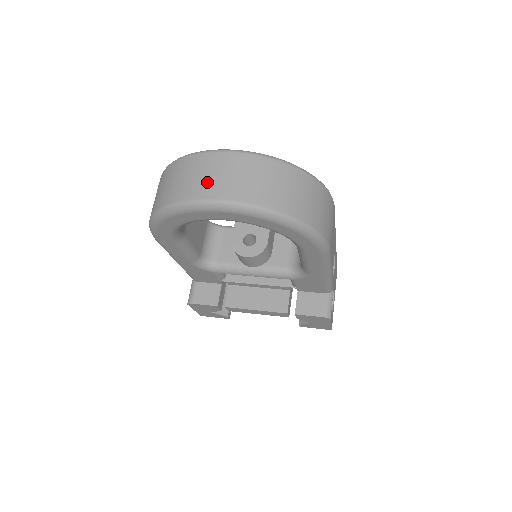
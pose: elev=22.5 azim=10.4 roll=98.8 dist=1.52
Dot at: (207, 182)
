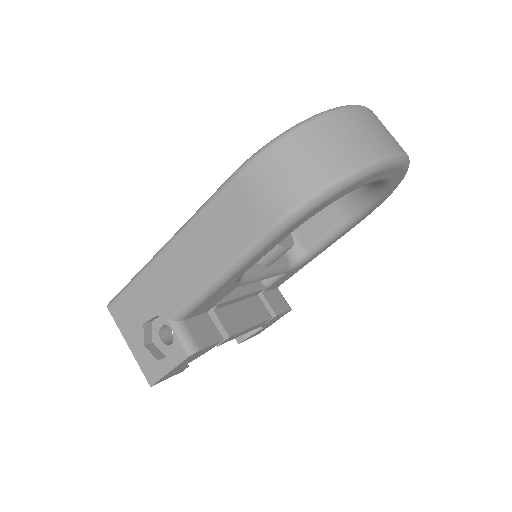
Dot at: (388, 136)
